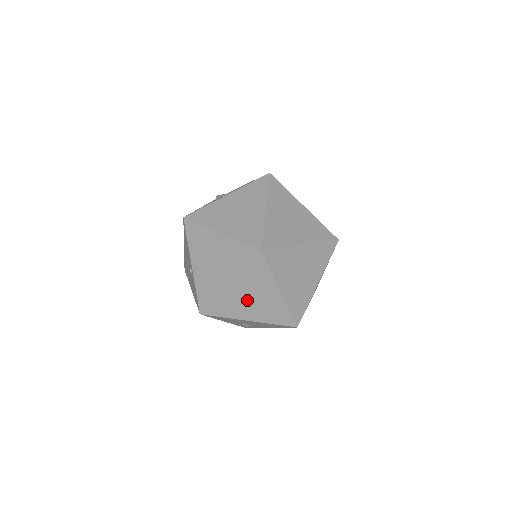
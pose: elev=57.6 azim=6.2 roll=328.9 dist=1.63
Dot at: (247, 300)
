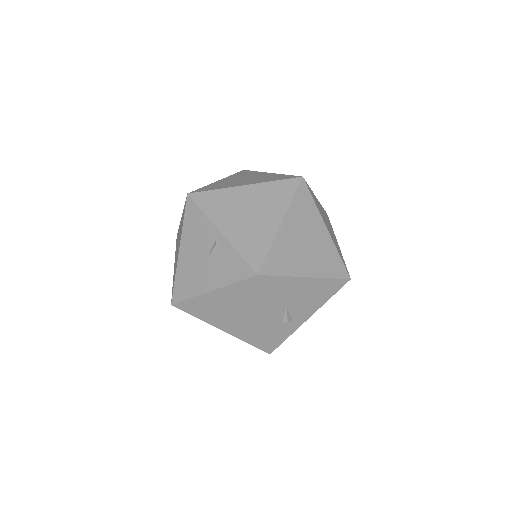
Dot at: (301, 245)
